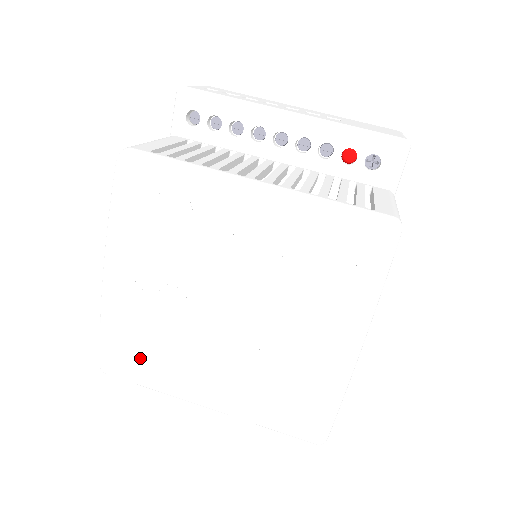
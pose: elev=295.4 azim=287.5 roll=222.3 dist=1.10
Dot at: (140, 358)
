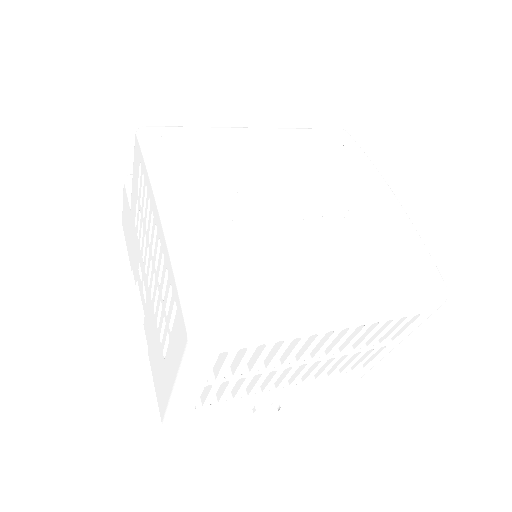
Dot at: (240, 278)
